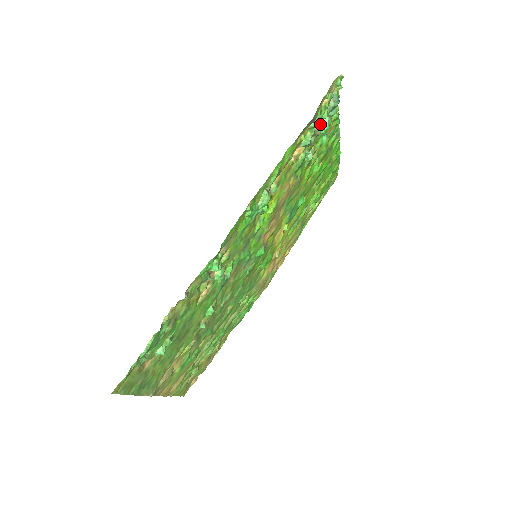
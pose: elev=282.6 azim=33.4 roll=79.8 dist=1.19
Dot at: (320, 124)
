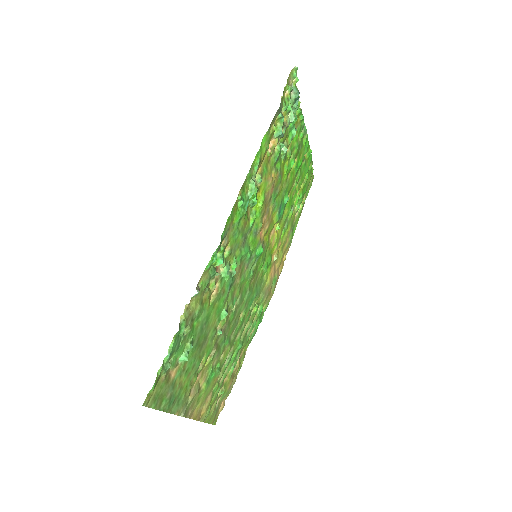
Dot at: (287, 116)
